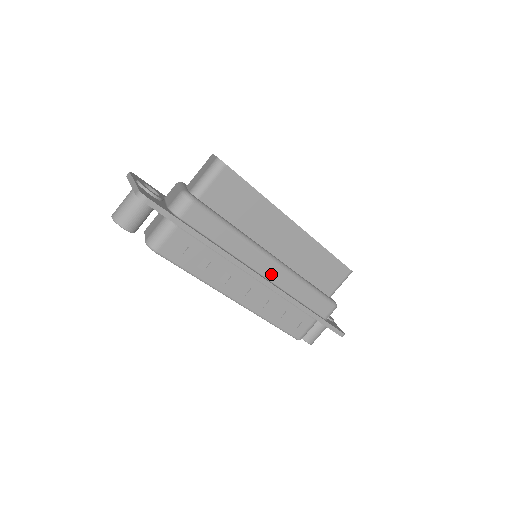
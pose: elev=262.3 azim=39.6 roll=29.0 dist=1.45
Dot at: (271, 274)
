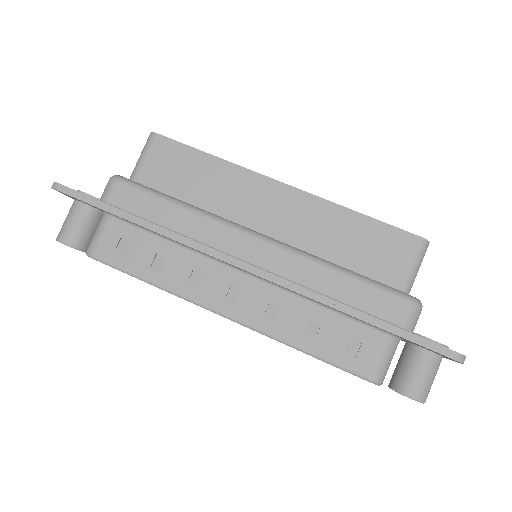
Dot at: (261, 258)
